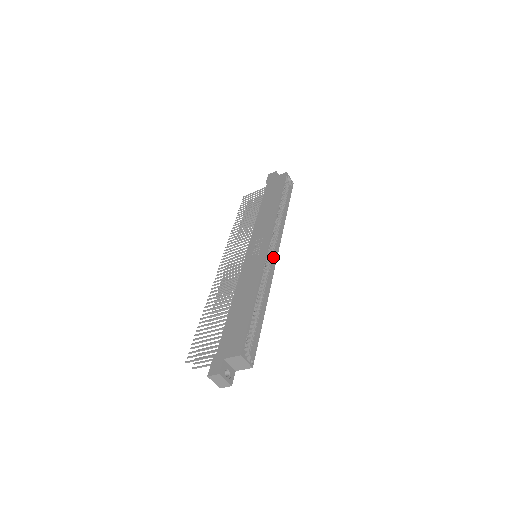
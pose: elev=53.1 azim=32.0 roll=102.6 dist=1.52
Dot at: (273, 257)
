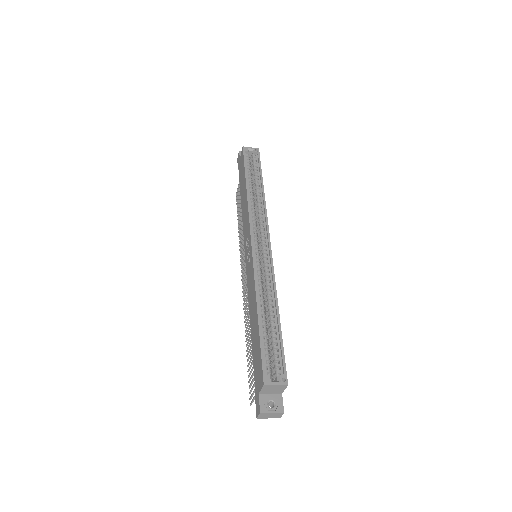
Dot at: (266, 247)
